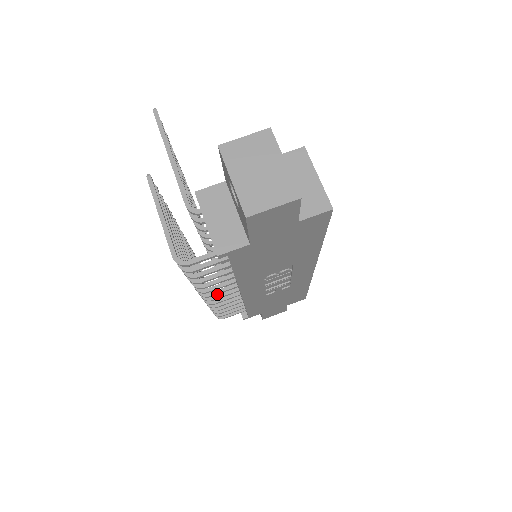
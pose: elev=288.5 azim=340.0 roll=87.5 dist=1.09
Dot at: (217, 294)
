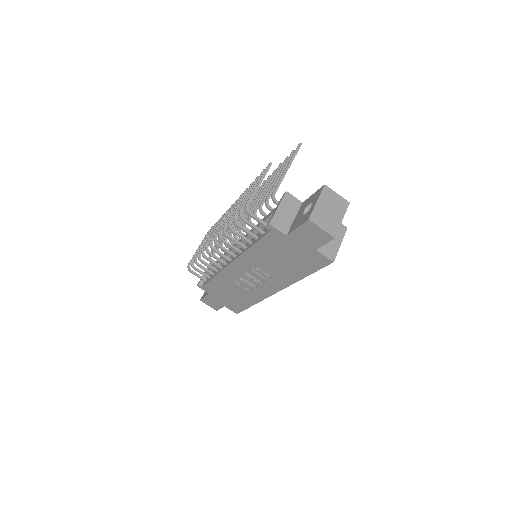
Dot at: (222, 249)
